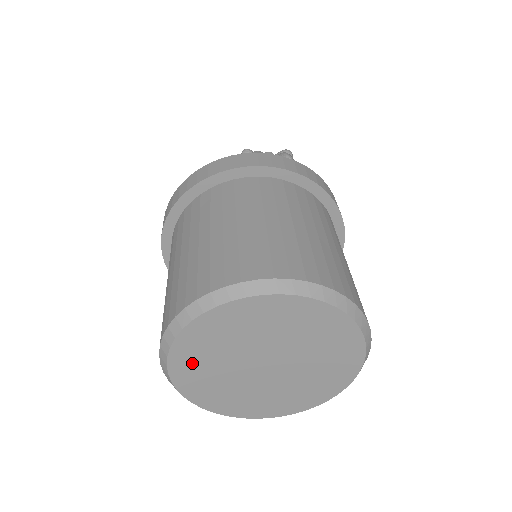
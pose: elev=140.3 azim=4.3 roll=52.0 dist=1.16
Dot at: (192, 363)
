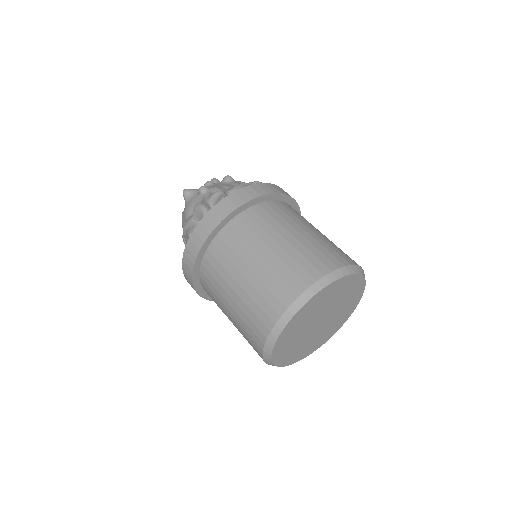
Dot at: (298, 321)
